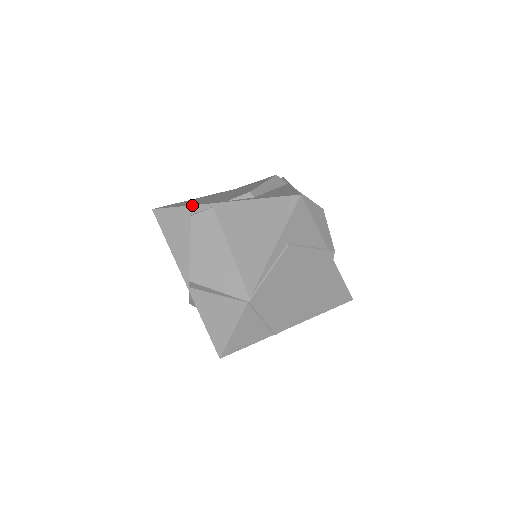
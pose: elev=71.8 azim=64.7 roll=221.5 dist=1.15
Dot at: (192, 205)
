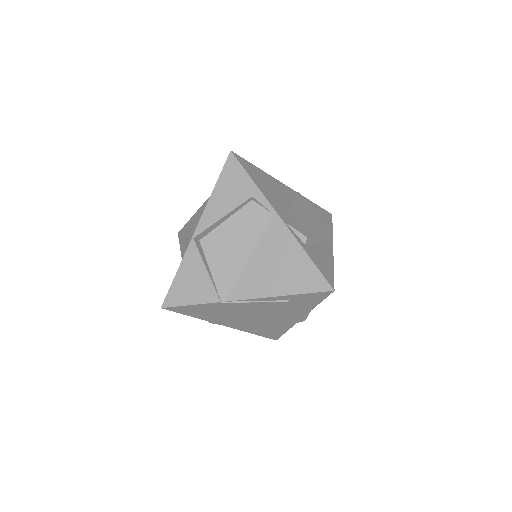
Dot at: (261, 191)
